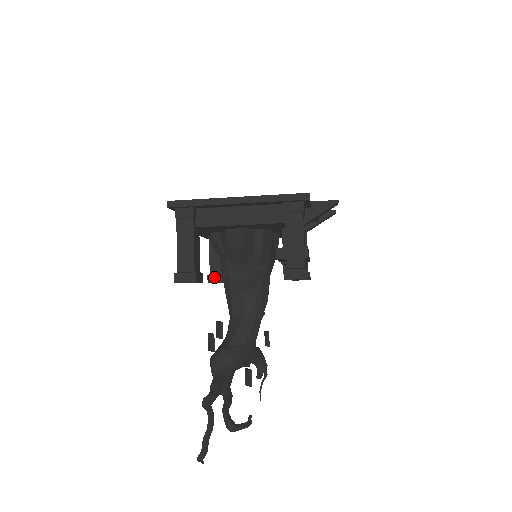
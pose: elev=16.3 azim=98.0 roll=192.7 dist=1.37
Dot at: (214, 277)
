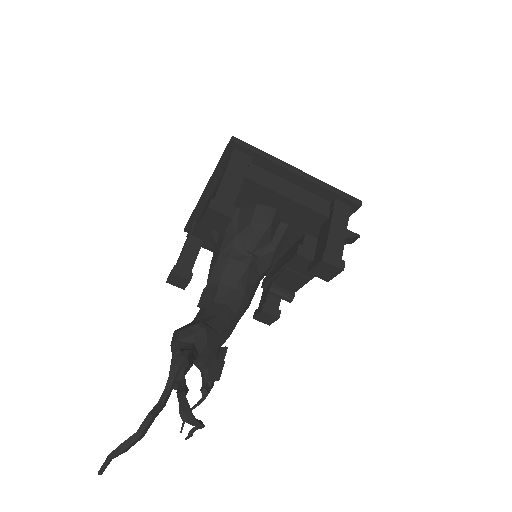
Dot at: (181, 270)
